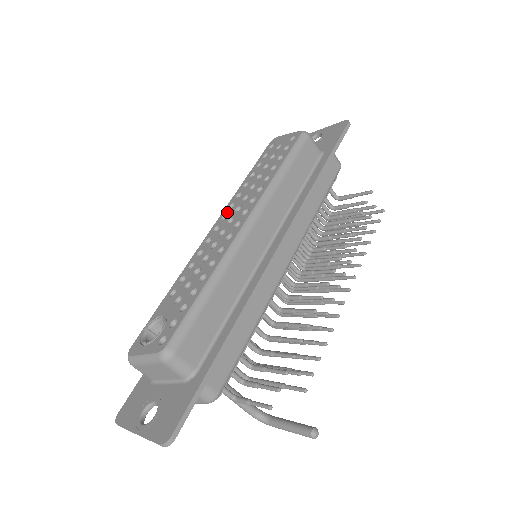
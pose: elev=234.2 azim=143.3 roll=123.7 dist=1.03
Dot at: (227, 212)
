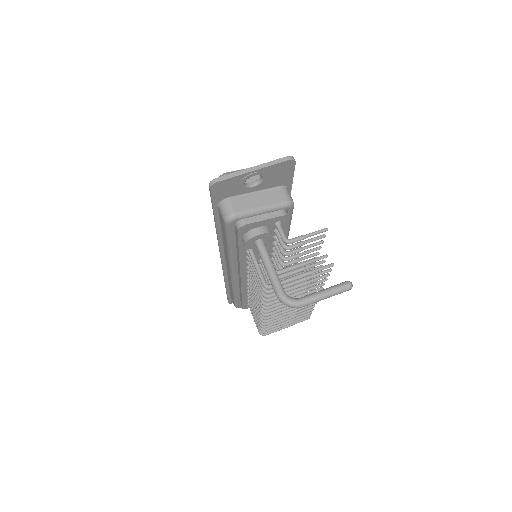
Dot at: occluded
